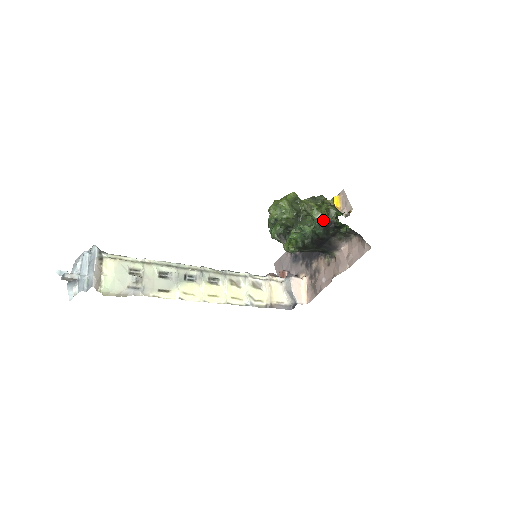
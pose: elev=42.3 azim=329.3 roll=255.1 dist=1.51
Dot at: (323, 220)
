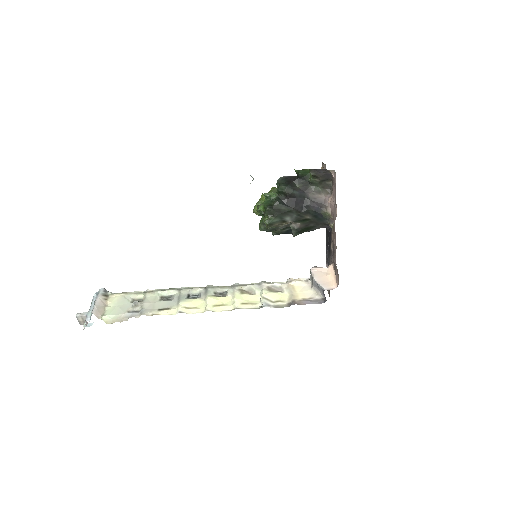
Dot at: (282, 178)
